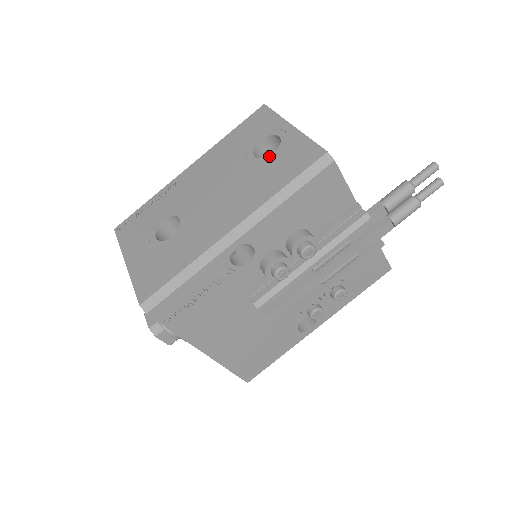
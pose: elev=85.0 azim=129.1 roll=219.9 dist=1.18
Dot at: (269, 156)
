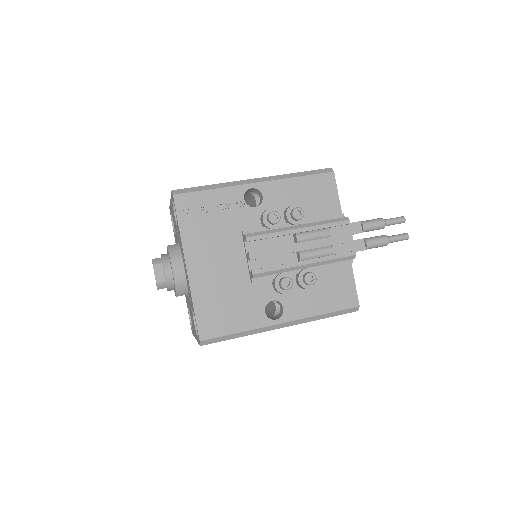
Dot at: occluded
